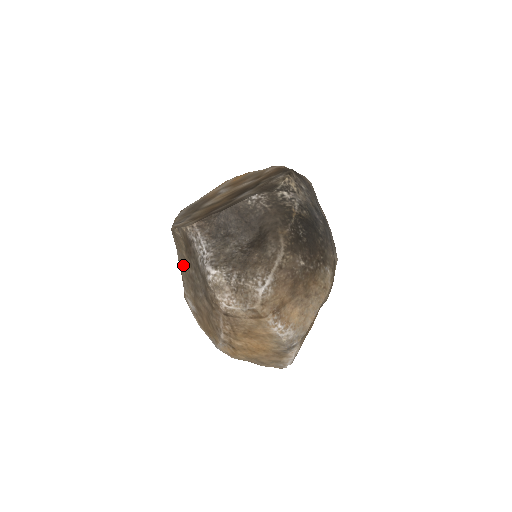
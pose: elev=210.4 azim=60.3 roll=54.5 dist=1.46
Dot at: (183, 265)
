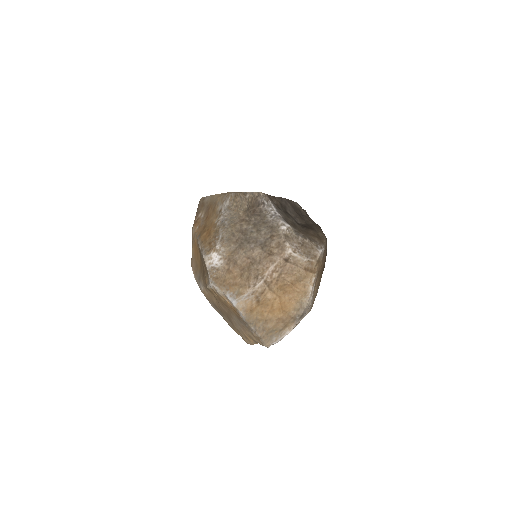
Dot at: (232, 222)
